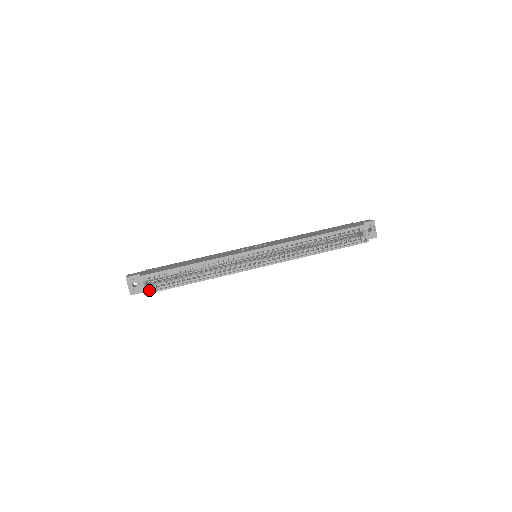
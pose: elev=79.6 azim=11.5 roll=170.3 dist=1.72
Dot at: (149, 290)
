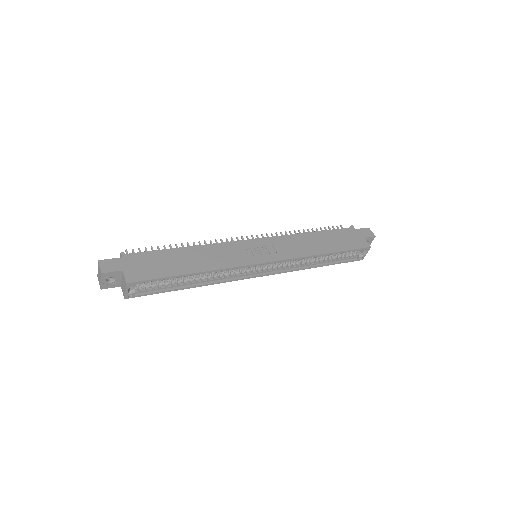
Dot at: (132, 295)
